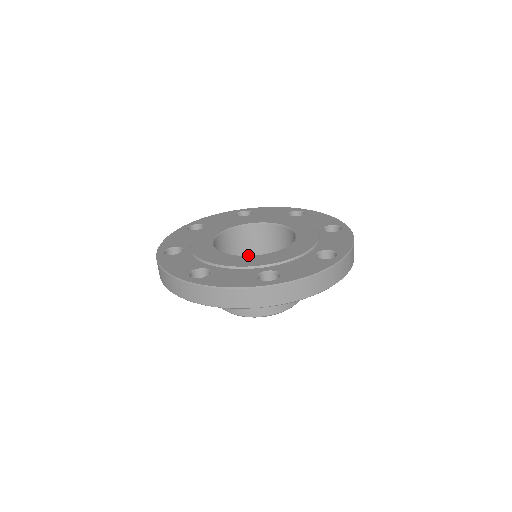
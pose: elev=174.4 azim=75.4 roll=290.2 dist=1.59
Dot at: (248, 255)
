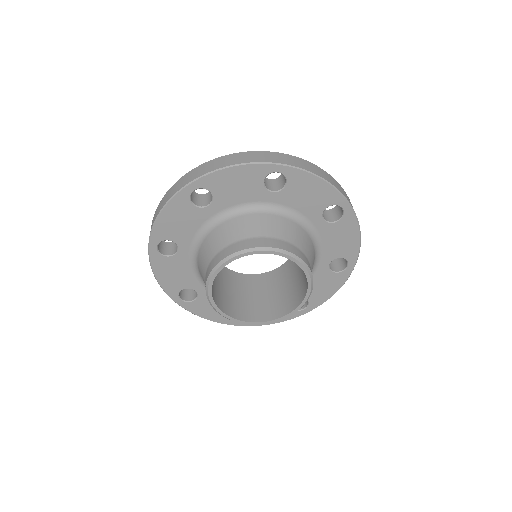
Dot at: (218, 286)
